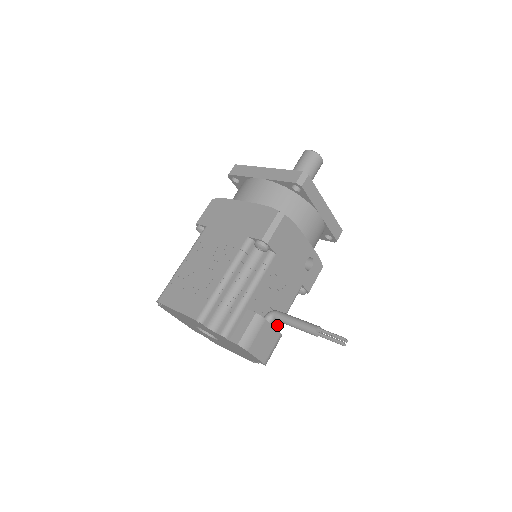
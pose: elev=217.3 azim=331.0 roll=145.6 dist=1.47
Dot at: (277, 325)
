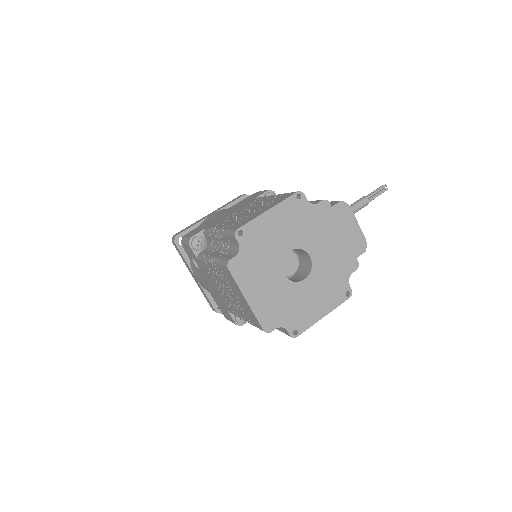
Dot at: occluded
